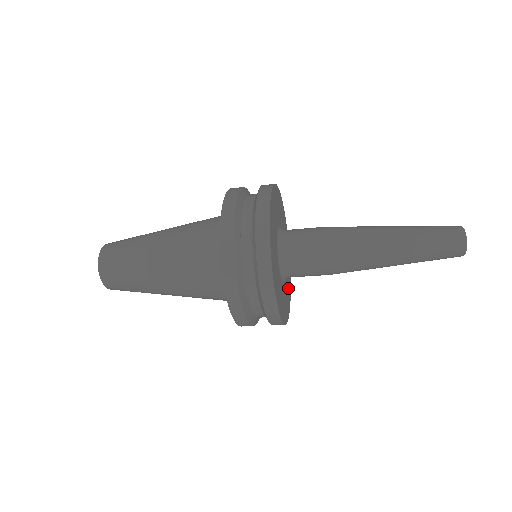
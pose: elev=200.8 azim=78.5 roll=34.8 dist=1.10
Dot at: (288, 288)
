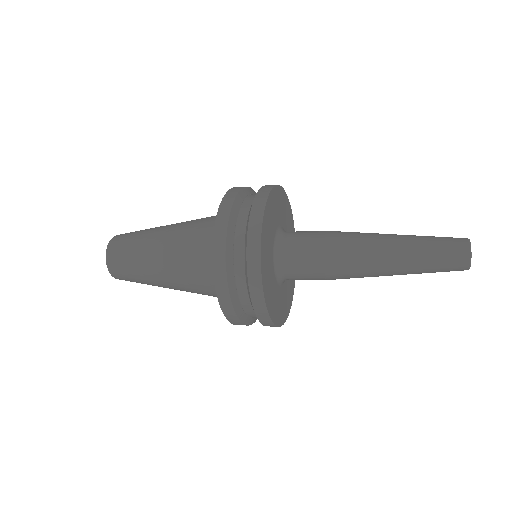
Dot at: occluded
